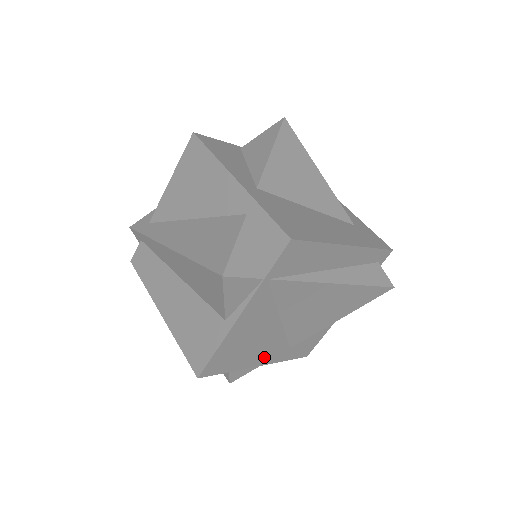
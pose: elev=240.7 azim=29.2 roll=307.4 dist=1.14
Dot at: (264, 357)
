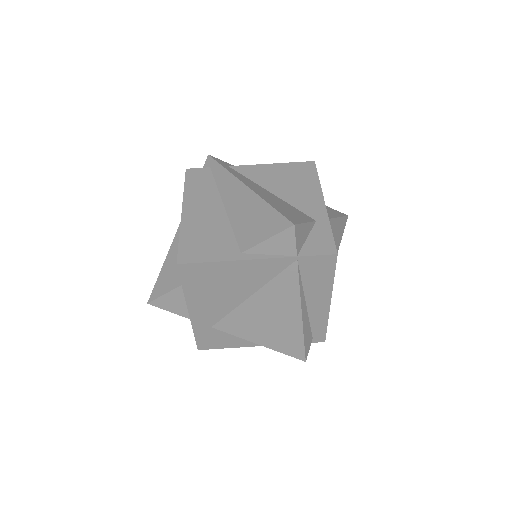
Dot at: (201, 310)
